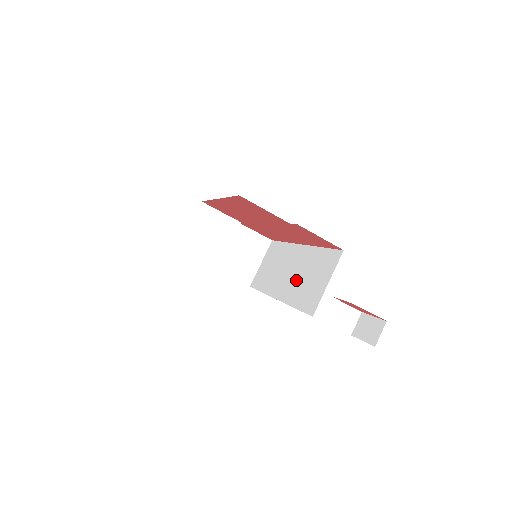
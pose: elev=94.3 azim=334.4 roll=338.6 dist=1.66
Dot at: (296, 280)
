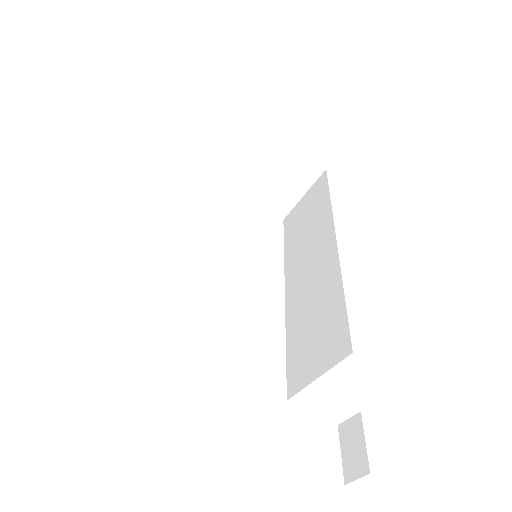
Dot at: (305, 302)
